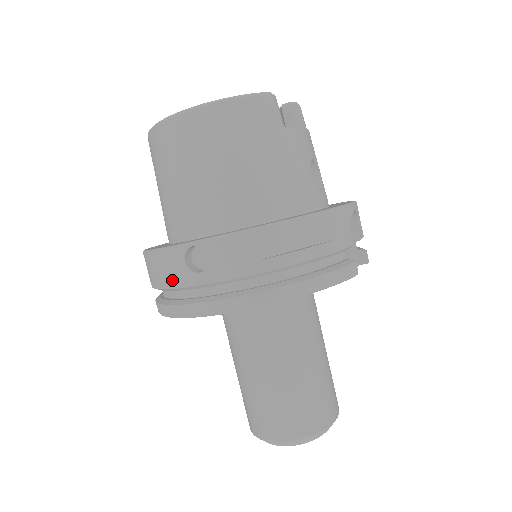
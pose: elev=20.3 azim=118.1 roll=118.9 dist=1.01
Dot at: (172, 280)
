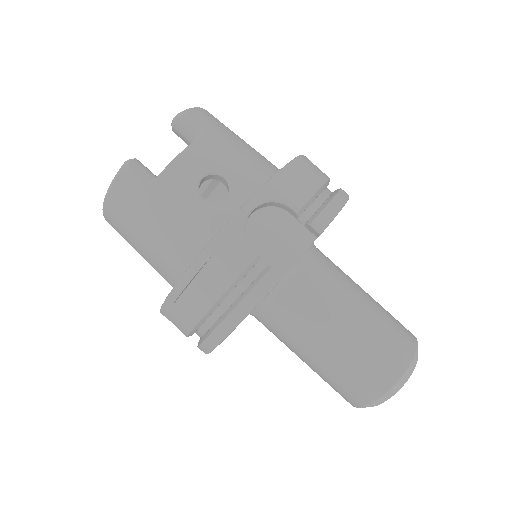
Dot at: occluded
